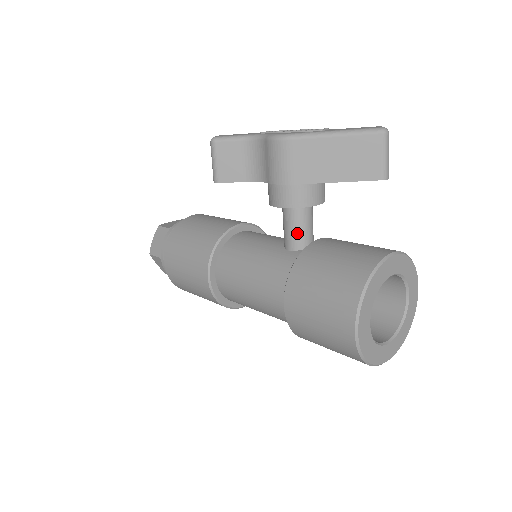
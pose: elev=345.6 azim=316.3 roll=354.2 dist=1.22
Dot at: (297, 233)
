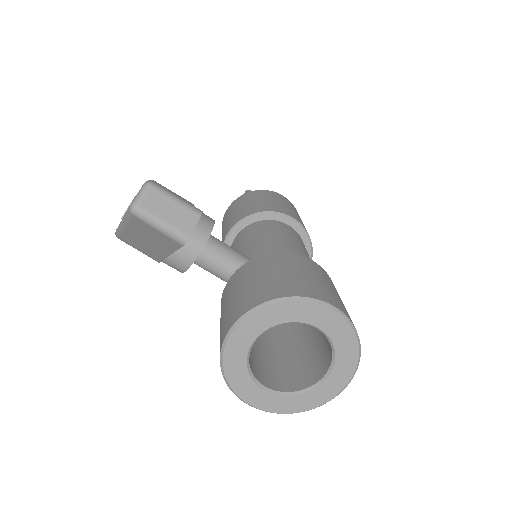
Dot at: (216, 276)
